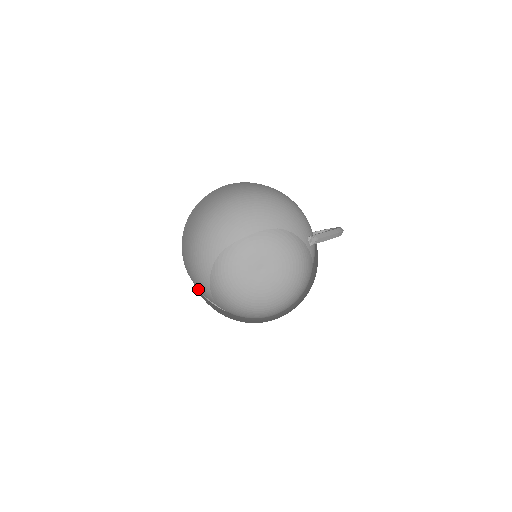
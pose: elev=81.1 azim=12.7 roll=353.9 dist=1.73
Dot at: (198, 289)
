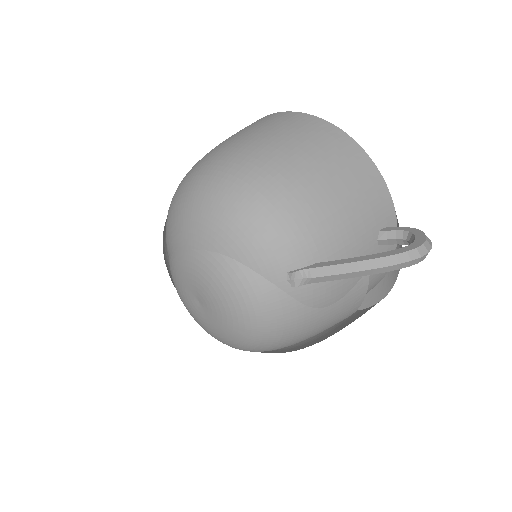
Dot at: occluded
